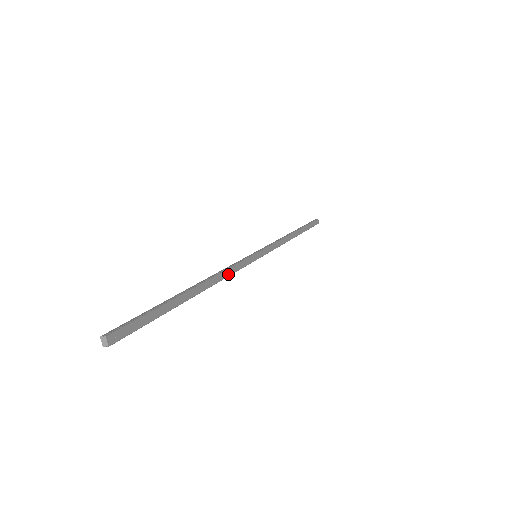
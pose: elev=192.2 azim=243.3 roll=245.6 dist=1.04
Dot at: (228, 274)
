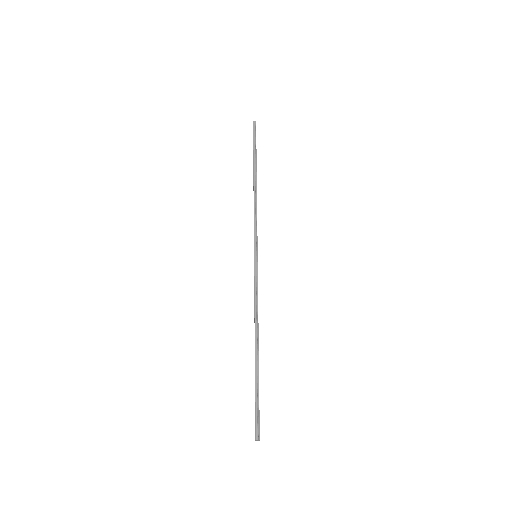
Dot at: occluded
